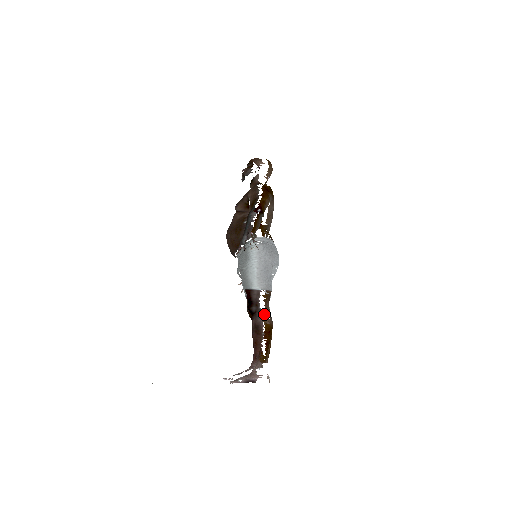
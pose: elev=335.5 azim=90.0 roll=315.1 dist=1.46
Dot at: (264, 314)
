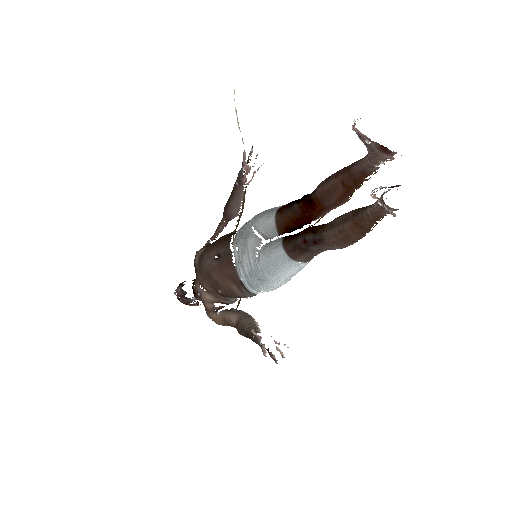
Dot at: occluded
